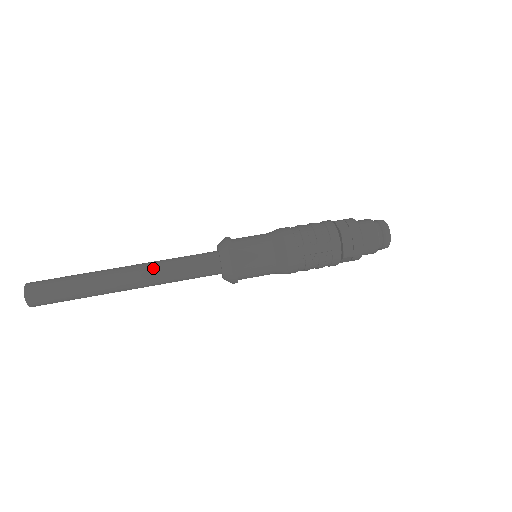
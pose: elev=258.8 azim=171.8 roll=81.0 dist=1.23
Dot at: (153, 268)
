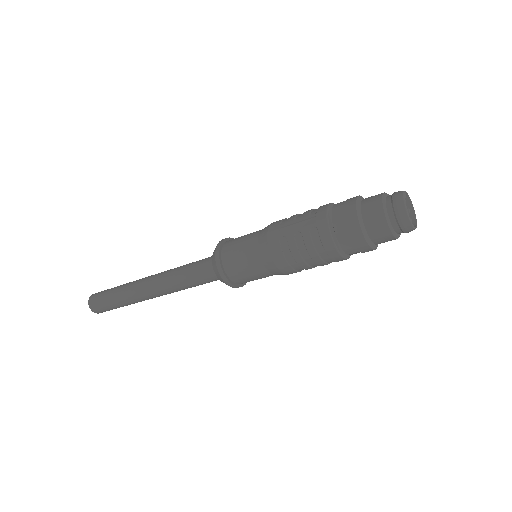
Dot at: (168, 270)
